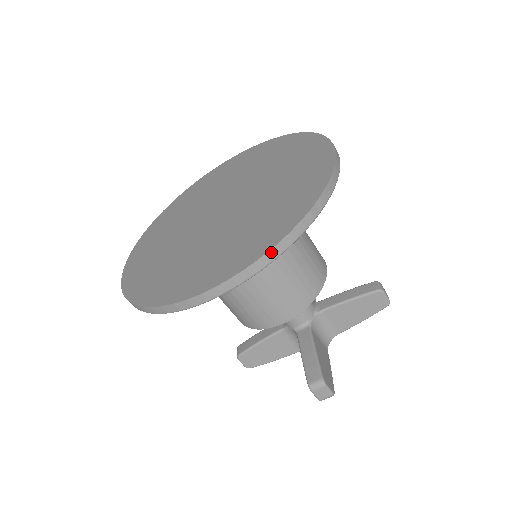
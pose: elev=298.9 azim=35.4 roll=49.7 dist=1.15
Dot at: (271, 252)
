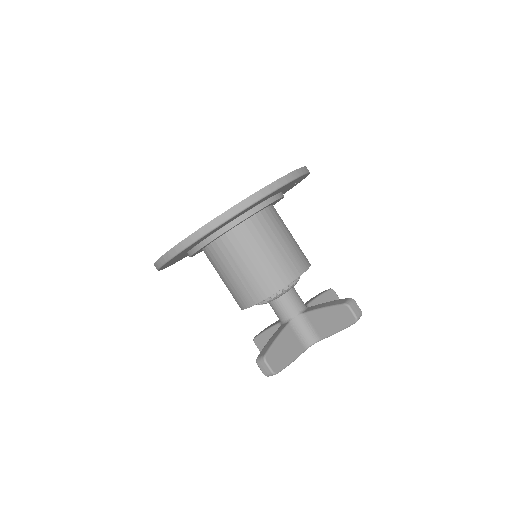
Dot at: (305, 168)
